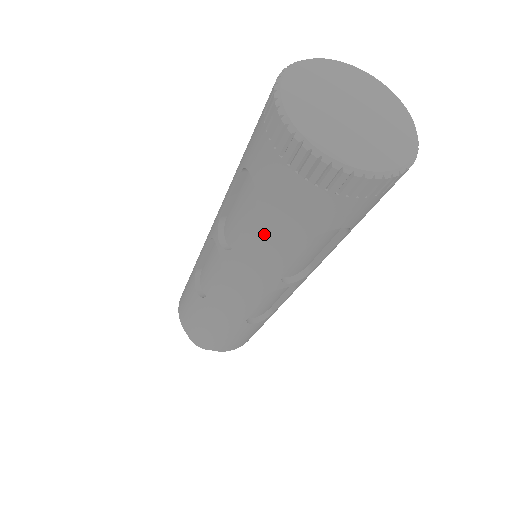
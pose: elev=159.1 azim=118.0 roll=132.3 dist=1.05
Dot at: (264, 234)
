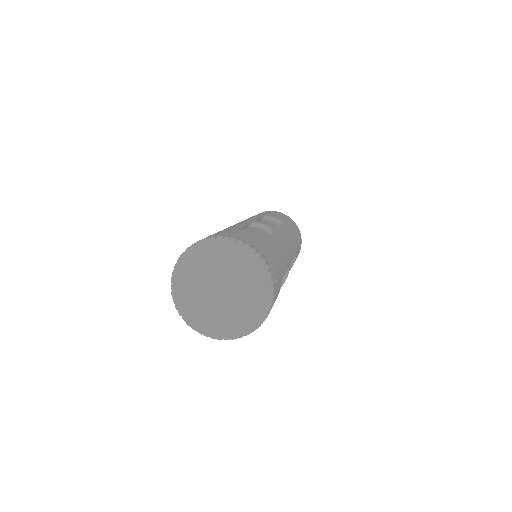
Dot at: occluded
